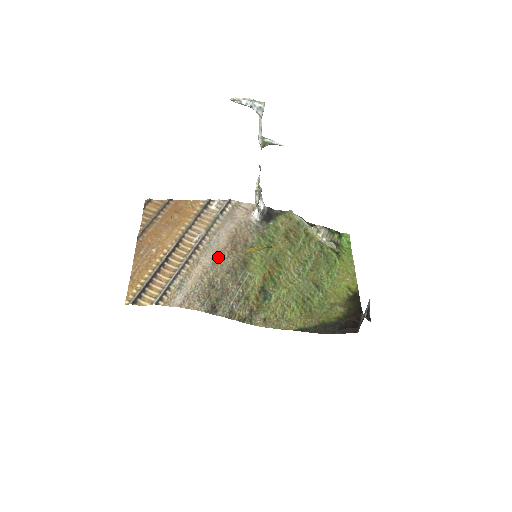
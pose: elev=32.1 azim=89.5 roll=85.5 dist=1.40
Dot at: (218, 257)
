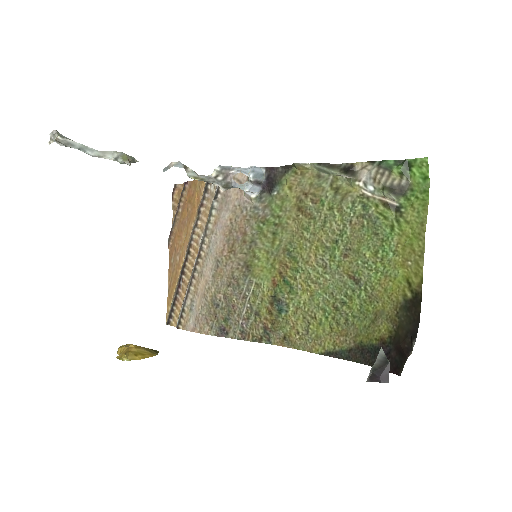
Dot at: (217, 266)
